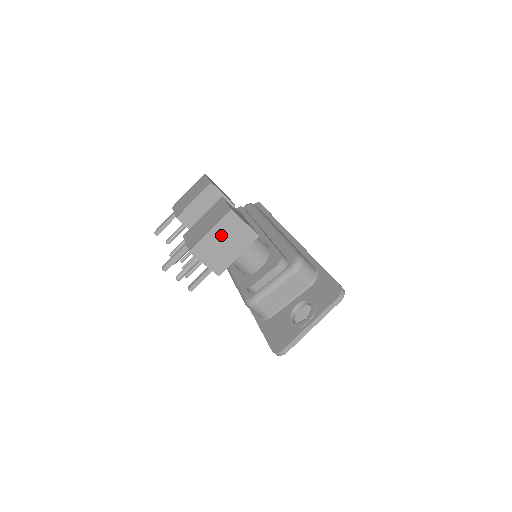
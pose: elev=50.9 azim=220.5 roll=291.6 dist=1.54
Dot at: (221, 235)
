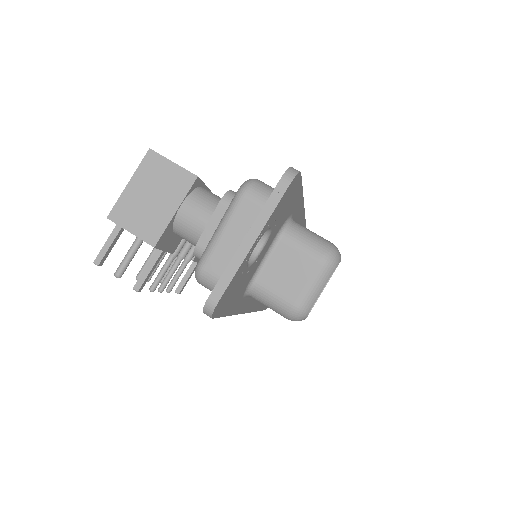
Dot at: (144, 186)
